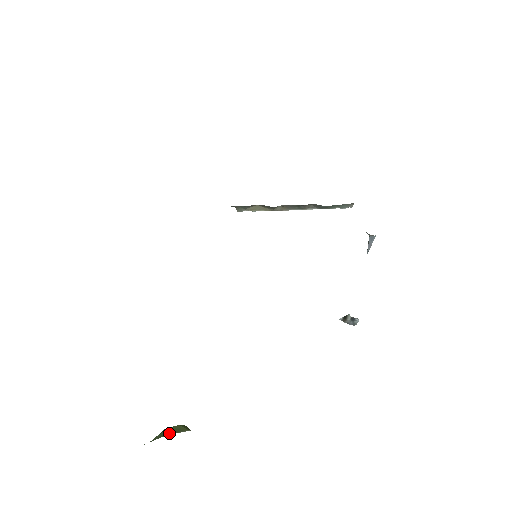
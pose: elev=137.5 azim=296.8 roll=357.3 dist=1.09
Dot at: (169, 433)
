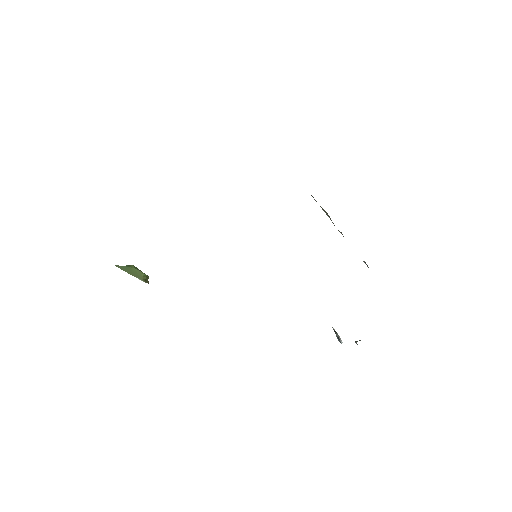
Dot at: (129, 272)
